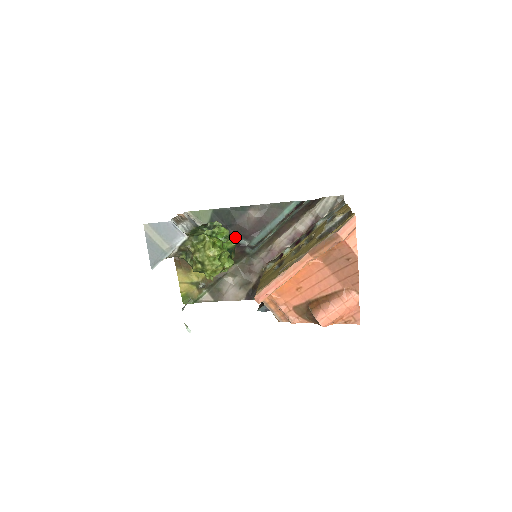
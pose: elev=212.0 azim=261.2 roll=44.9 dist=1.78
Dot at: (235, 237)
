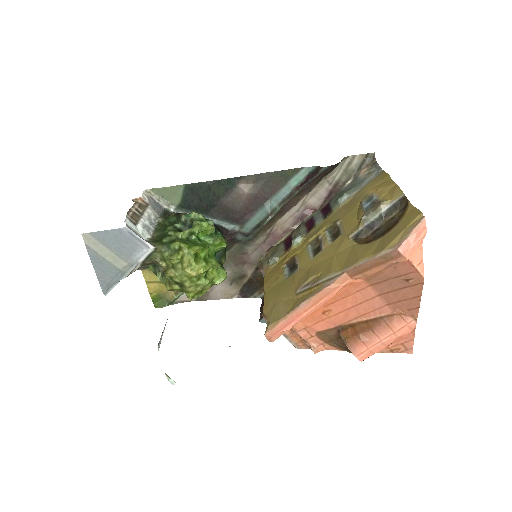
Dot at: (220, 221)
